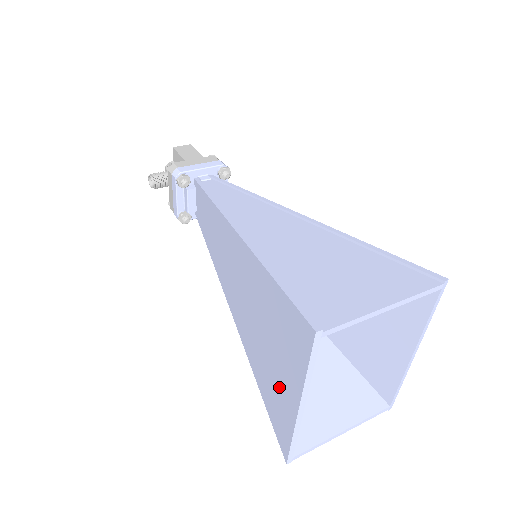
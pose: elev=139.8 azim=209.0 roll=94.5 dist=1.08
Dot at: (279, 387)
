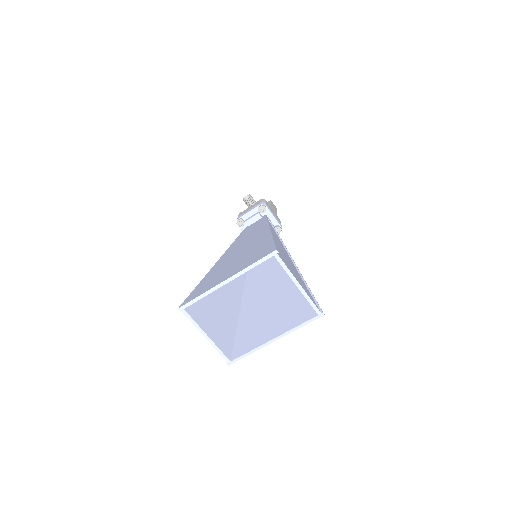
Dot at: (219, 277)
